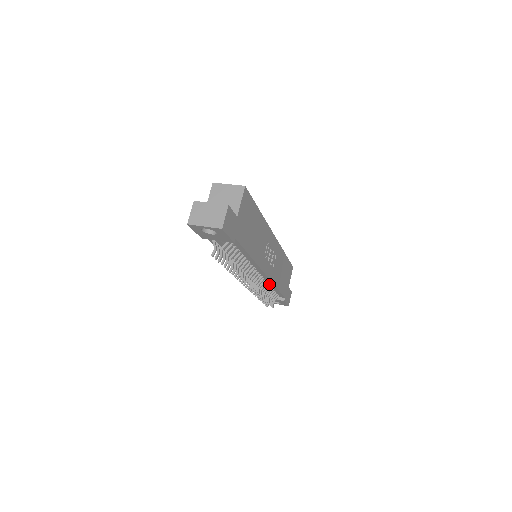
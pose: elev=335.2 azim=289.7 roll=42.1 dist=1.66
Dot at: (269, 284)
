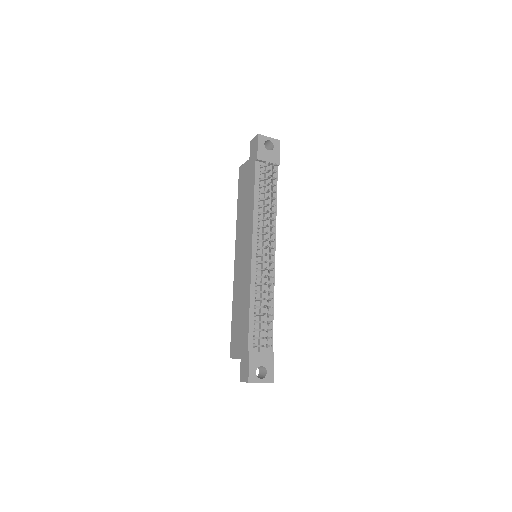
Dot at: (269, 294)
